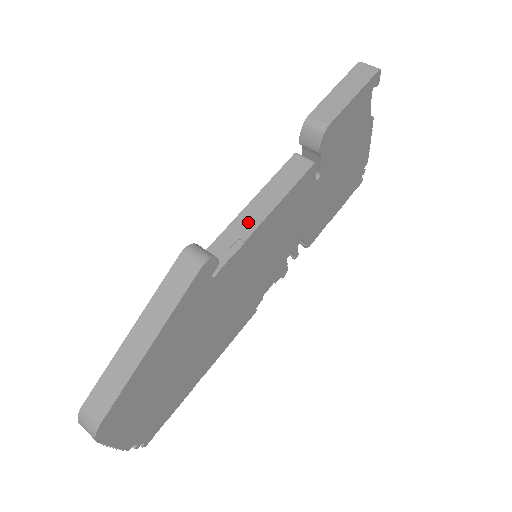
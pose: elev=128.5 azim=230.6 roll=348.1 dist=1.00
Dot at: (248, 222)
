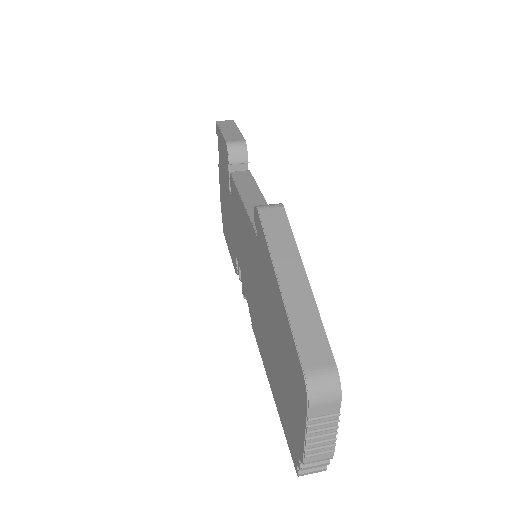
Dot at: (256, 203)
